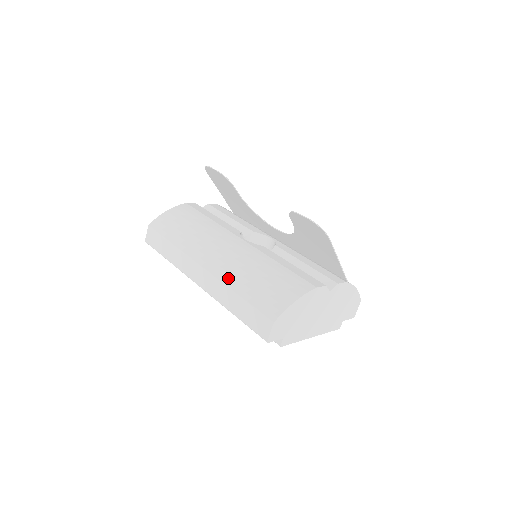
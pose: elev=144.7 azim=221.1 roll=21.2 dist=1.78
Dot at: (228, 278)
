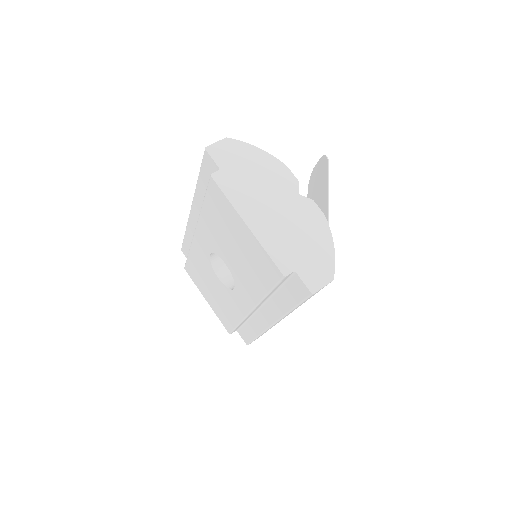
Dot at: occluded
